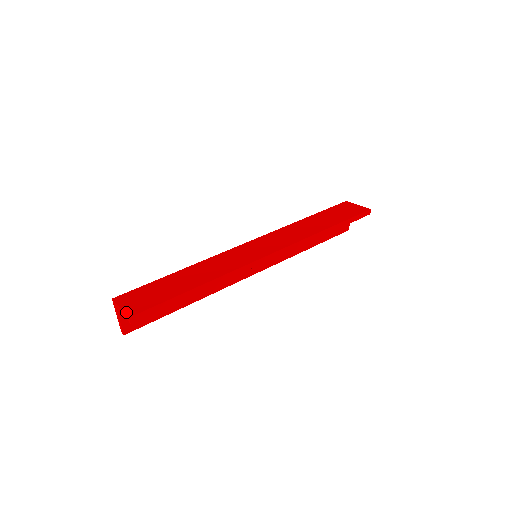
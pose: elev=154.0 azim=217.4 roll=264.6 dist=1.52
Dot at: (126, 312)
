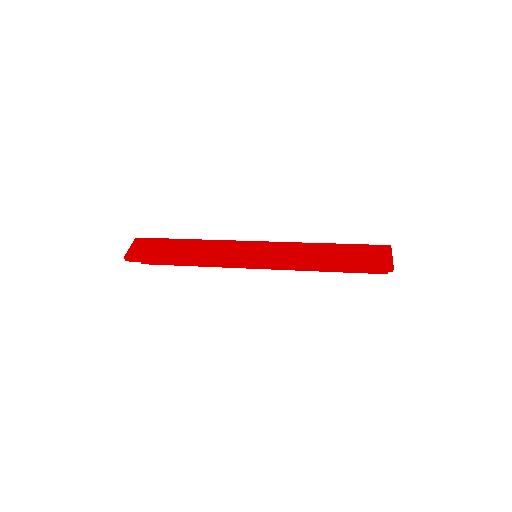
Dot at: (127, 252)
